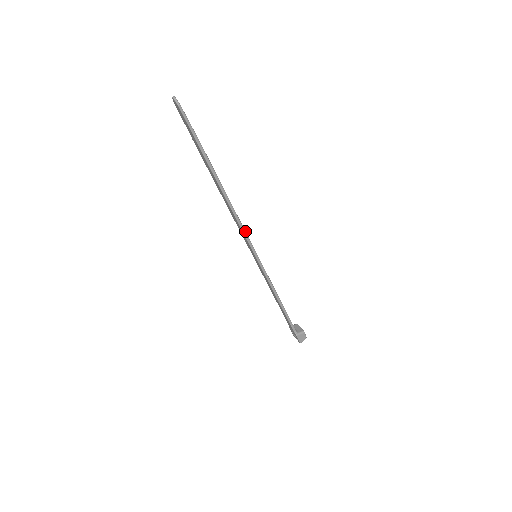
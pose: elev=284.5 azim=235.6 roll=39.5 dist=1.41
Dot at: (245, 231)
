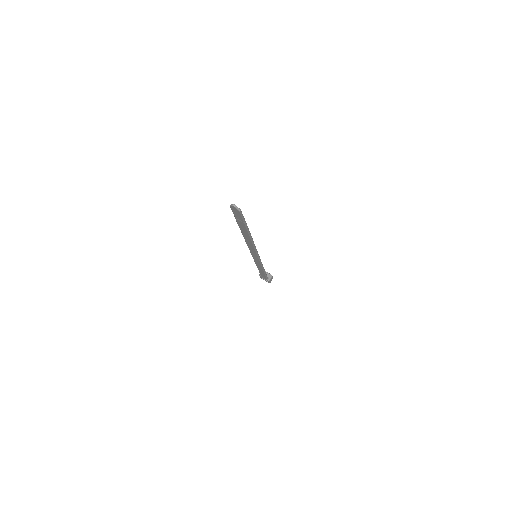
Dot at: occluded
